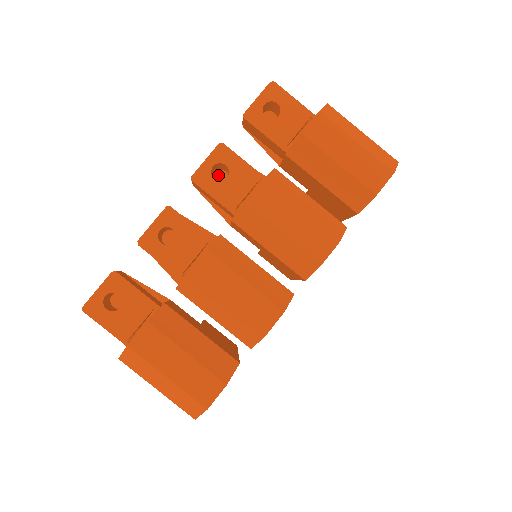
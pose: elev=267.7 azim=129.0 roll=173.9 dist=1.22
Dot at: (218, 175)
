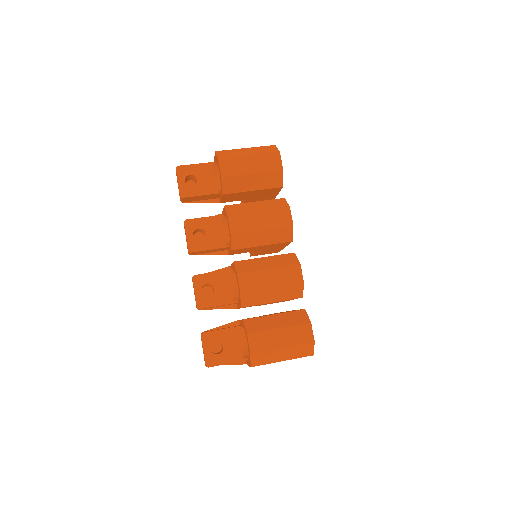
Dot at: (196, 238)
